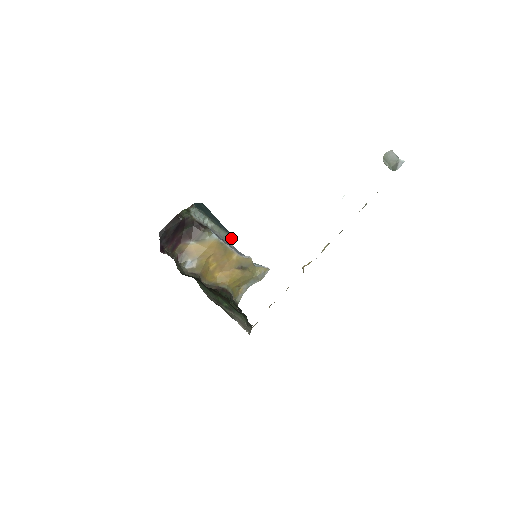
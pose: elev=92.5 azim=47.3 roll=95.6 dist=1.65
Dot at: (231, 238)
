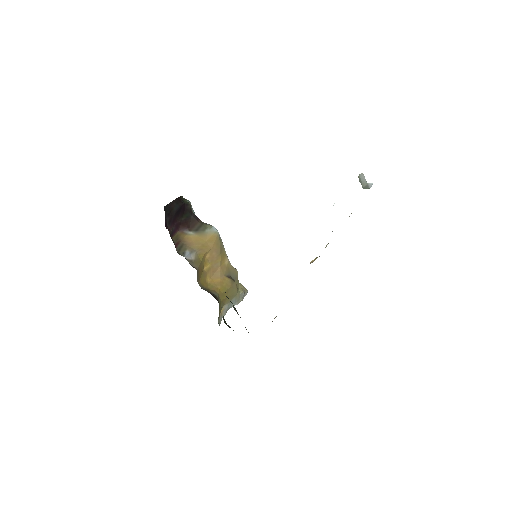
Dot at: occluded
